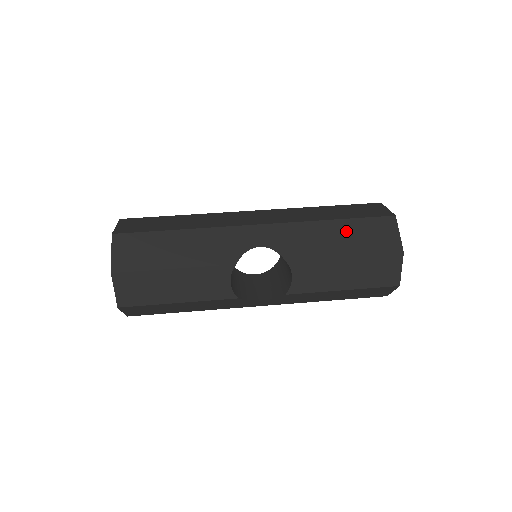
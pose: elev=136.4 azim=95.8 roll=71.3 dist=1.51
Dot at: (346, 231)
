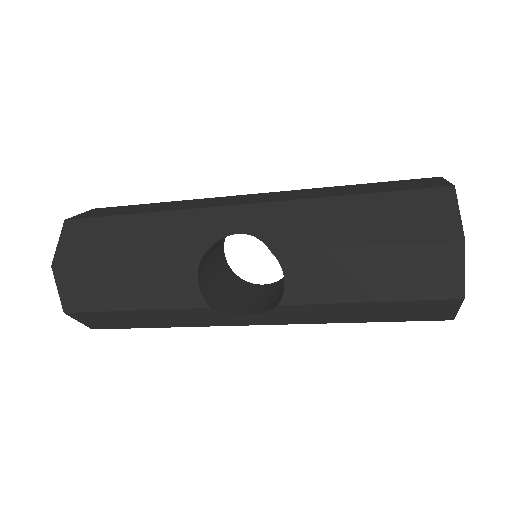
Dot at: (369, 210)
